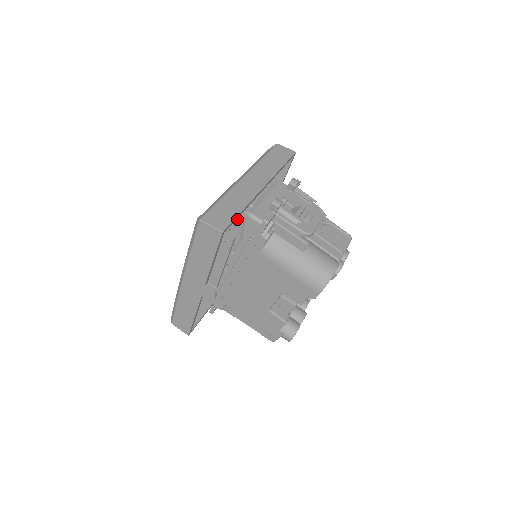
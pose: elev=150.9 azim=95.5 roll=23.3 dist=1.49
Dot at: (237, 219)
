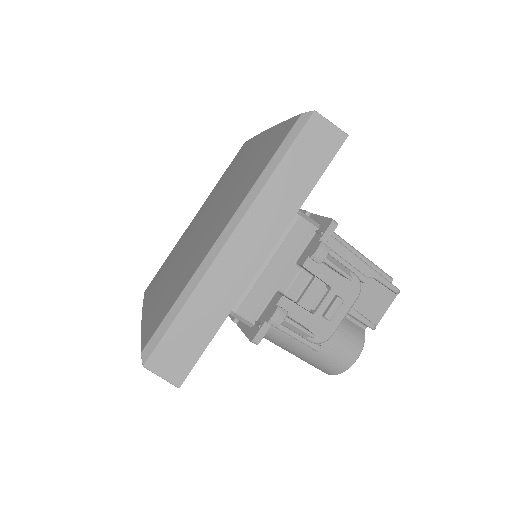
Dot at: occluded
